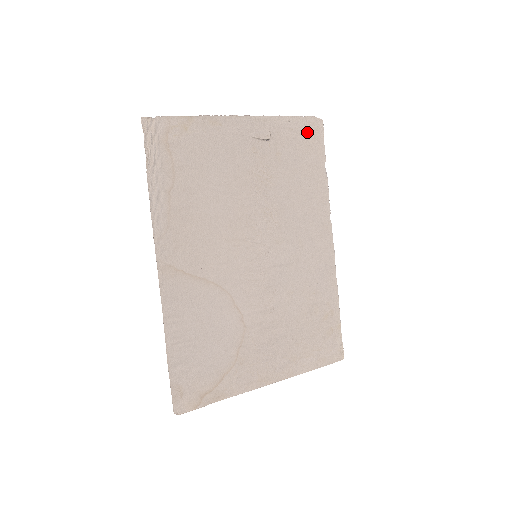
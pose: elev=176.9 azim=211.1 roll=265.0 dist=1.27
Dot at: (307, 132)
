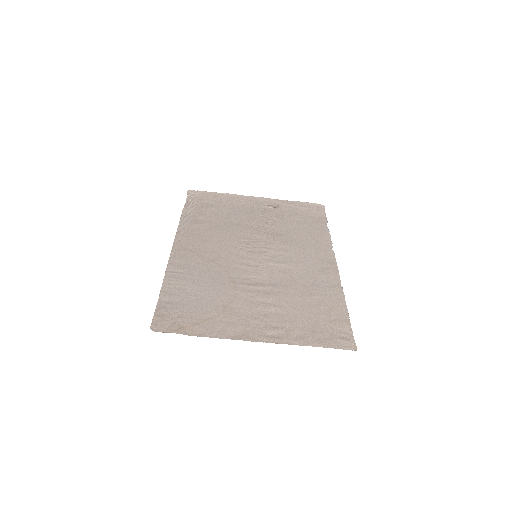
Dot at: (310, 209)
